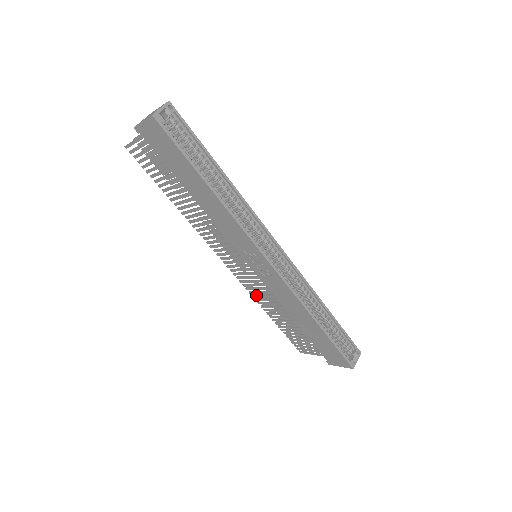
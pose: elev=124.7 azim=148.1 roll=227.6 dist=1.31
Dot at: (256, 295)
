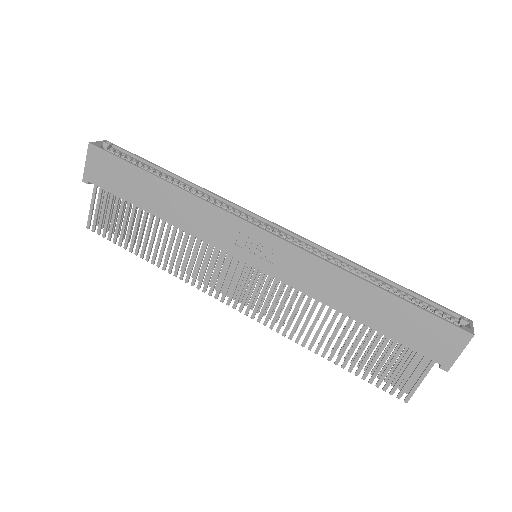
Dot at: occluded
